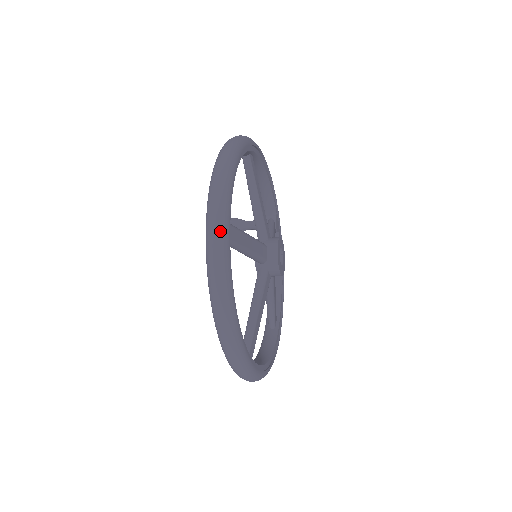
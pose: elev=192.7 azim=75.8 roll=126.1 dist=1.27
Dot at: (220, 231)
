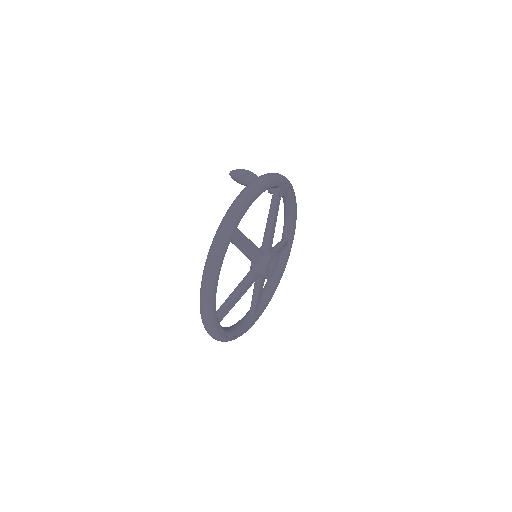
Dot at: (212, 333)
